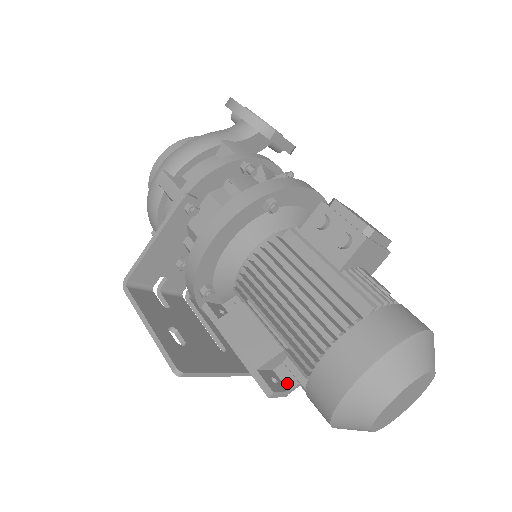
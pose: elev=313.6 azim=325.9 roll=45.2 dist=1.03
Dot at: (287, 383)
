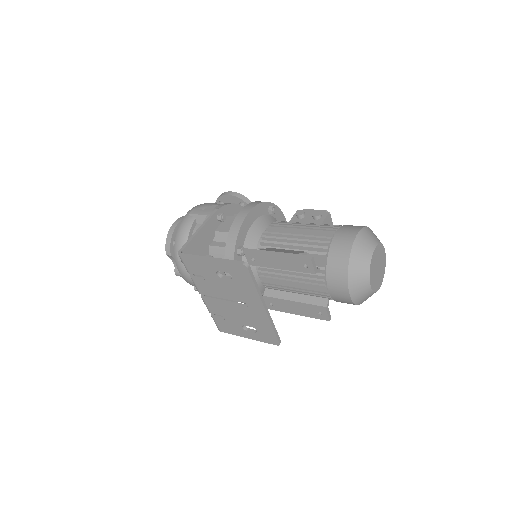
Dot at: occluded
